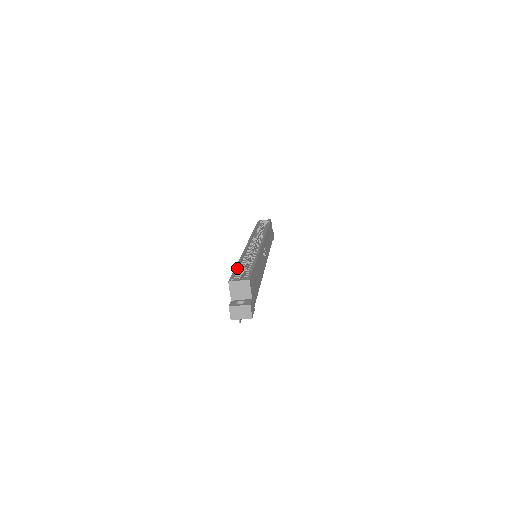
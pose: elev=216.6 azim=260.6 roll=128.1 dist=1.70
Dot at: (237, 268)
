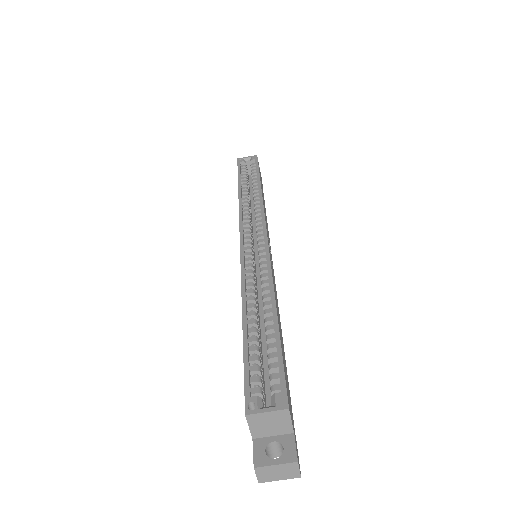
Dot at: (247, 344)
